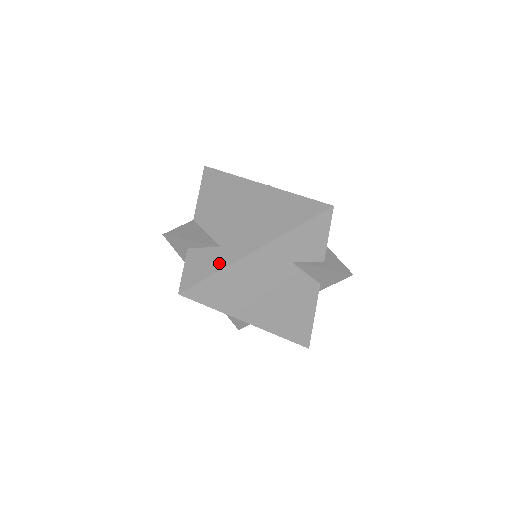
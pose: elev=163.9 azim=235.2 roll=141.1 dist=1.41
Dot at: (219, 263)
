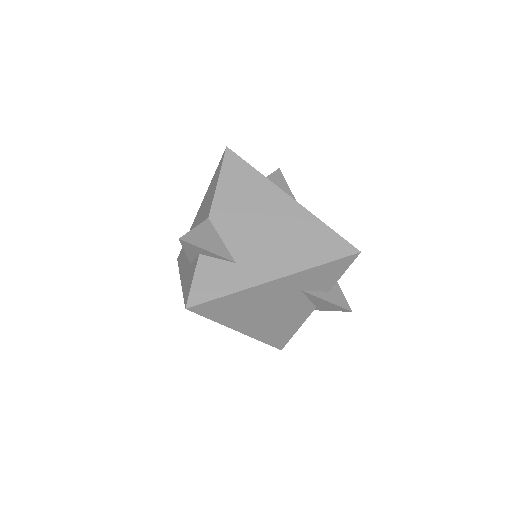
Dot at: (234, 284)
